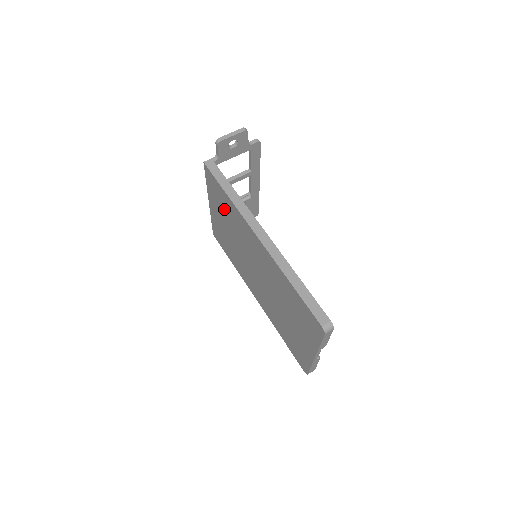
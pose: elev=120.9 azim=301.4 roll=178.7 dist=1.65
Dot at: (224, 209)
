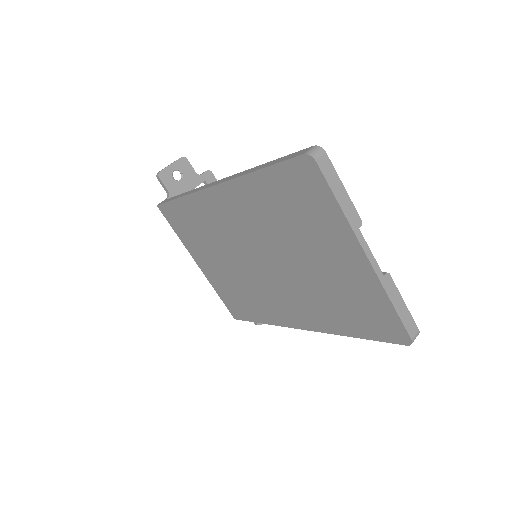
Dot at: (196, 233)
